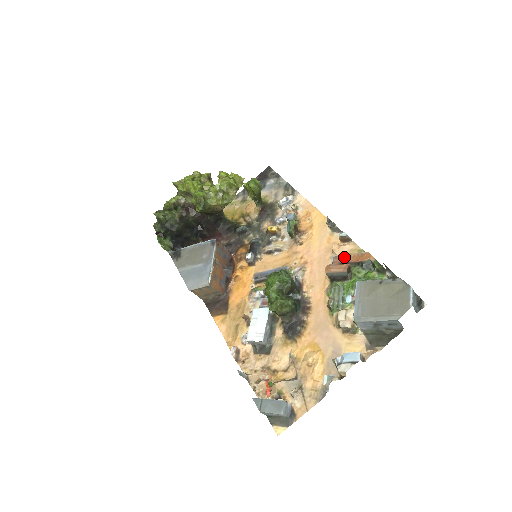
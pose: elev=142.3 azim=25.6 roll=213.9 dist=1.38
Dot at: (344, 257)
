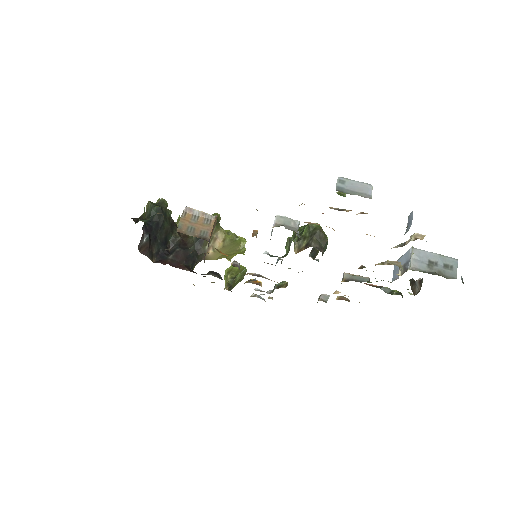
Dot at: occluded
